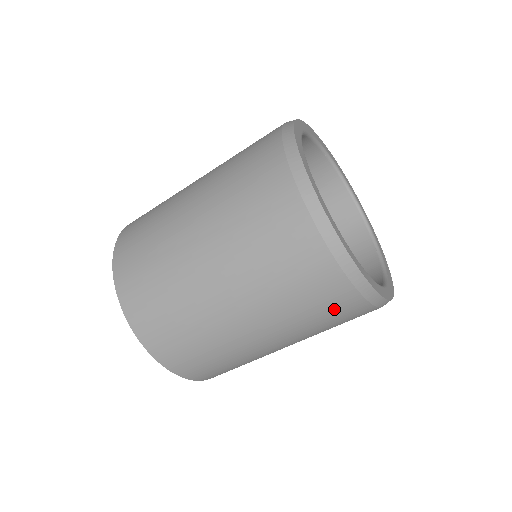
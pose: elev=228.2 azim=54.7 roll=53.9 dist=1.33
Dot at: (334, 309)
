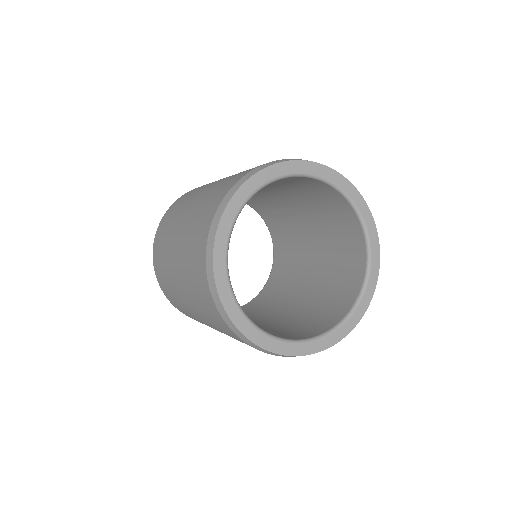
Dot at: occluded
